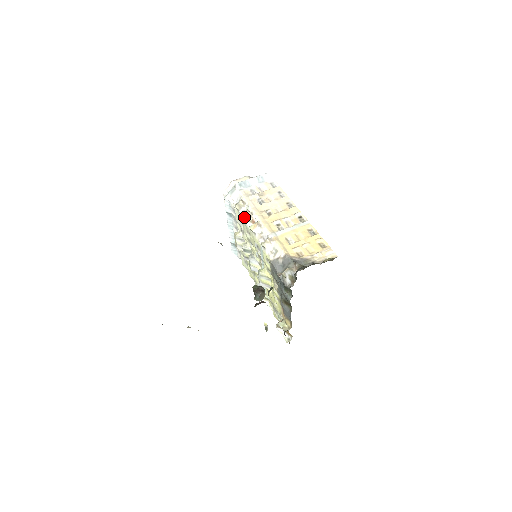
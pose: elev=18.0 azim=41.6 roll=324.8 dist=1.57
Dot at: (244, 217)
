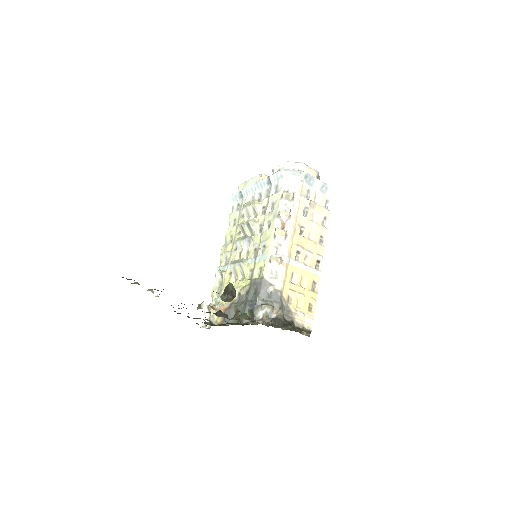
Dot at: (281, 213)
